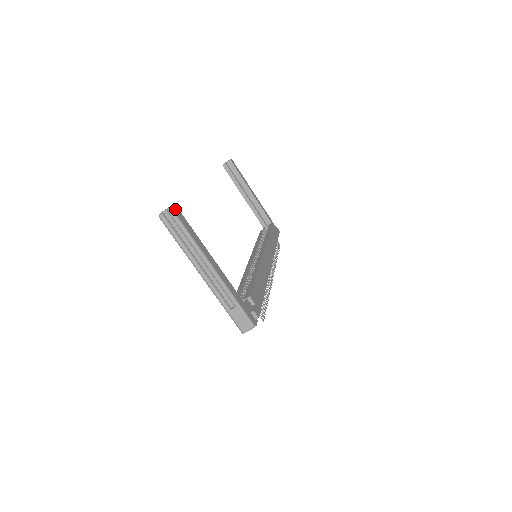
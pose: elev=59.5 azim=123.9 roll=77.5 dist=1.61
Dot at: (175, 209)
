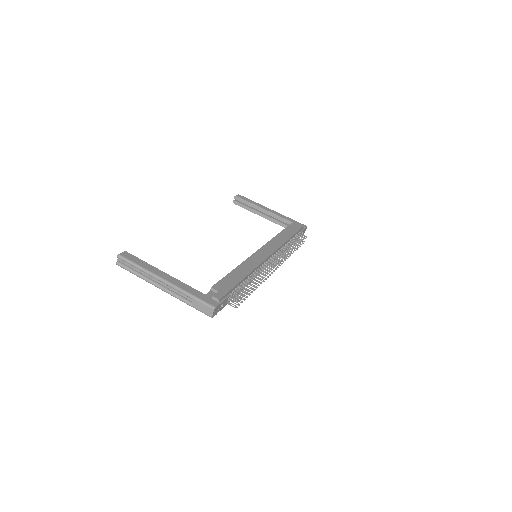
Dot at: (123, 254)
